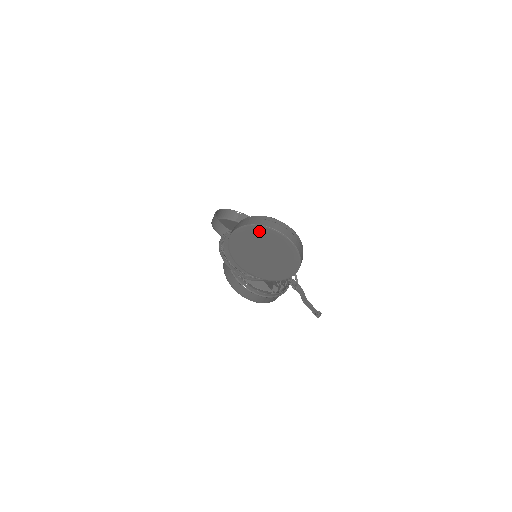
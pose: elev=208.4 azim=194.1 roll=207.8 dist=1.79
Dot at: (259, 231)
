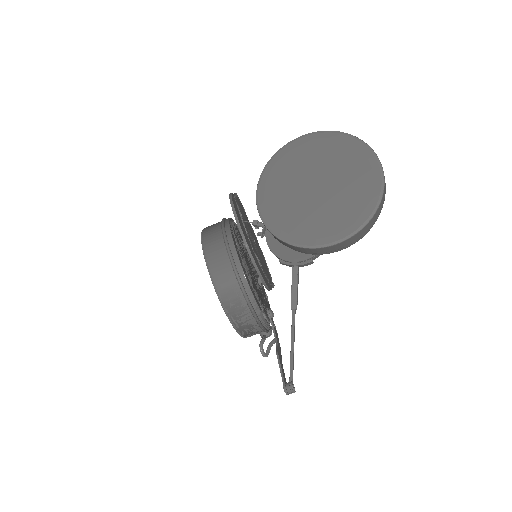
Dot at: (345, 145)
